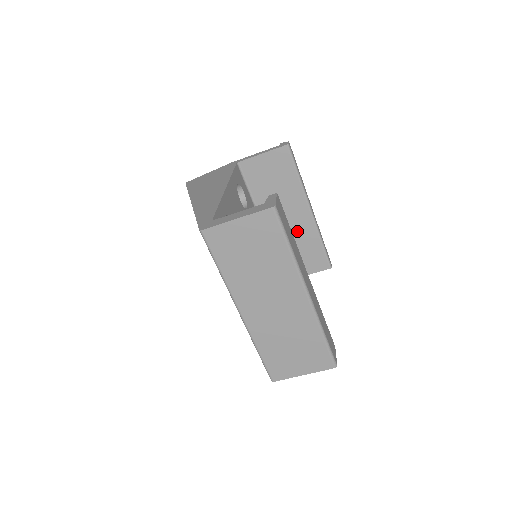
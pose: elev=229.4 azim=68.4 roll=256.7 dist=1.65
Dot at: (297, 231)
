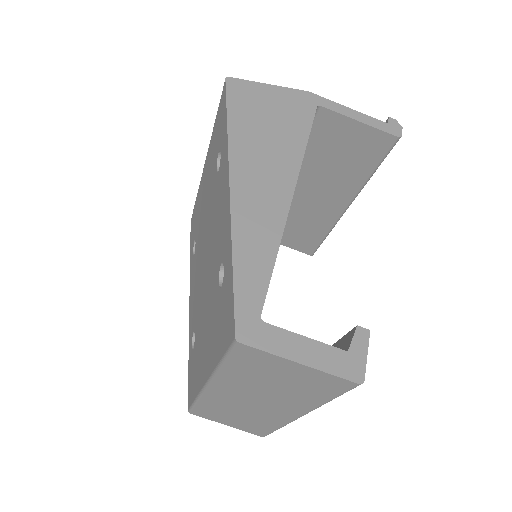
Dot at: (313, 211)
